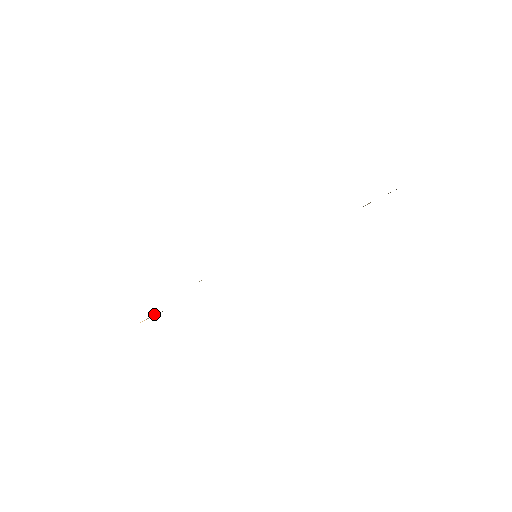
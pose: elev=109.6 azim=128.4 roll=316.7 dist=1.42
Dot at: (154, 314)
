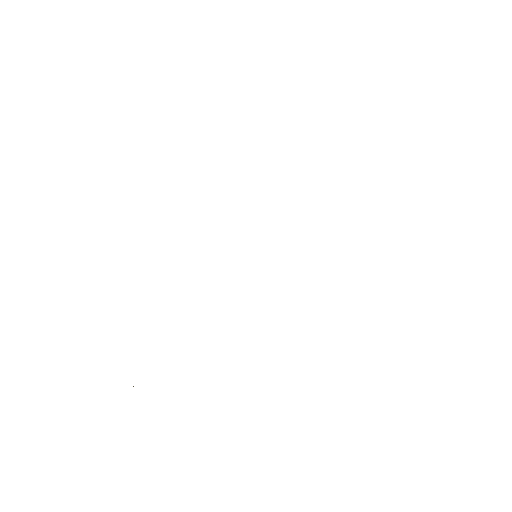
Dot at: occluded
